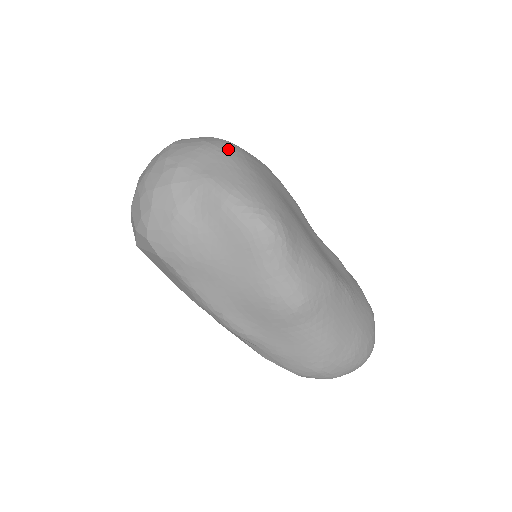
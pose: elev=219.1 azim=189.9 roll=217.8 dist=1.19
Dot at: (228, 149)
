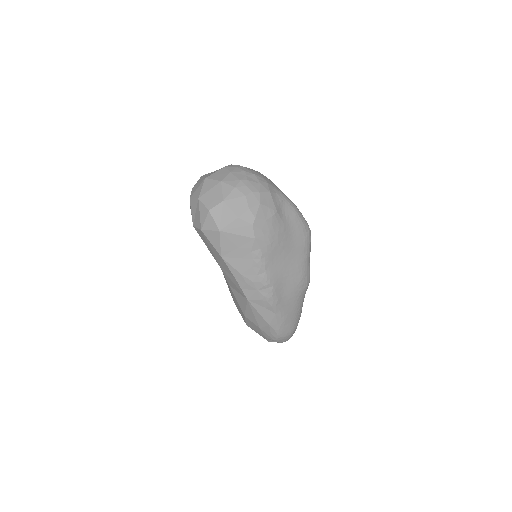
Dot at: occluded
